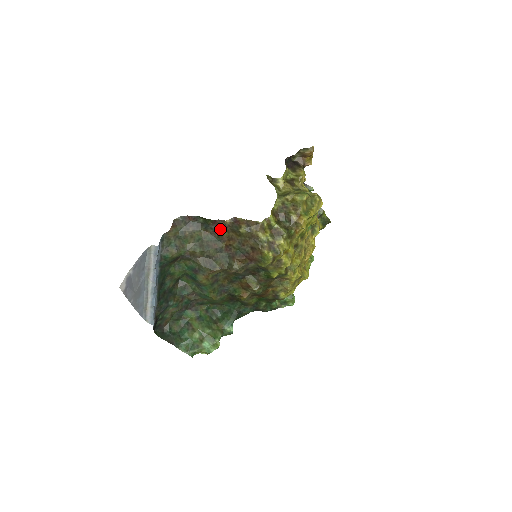
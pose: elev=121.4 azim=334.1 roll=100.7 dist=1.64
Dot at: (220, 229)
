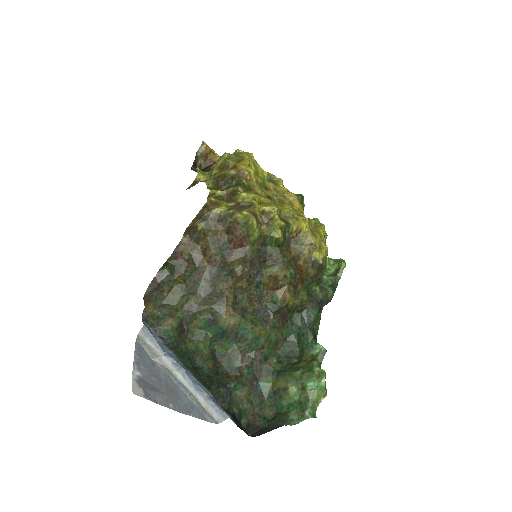
Dot at: (187, 256)
